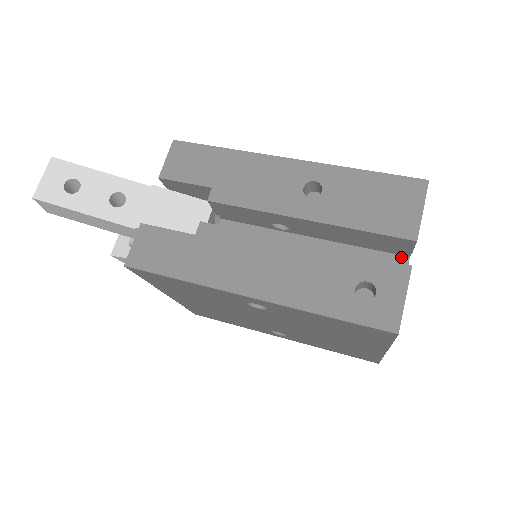
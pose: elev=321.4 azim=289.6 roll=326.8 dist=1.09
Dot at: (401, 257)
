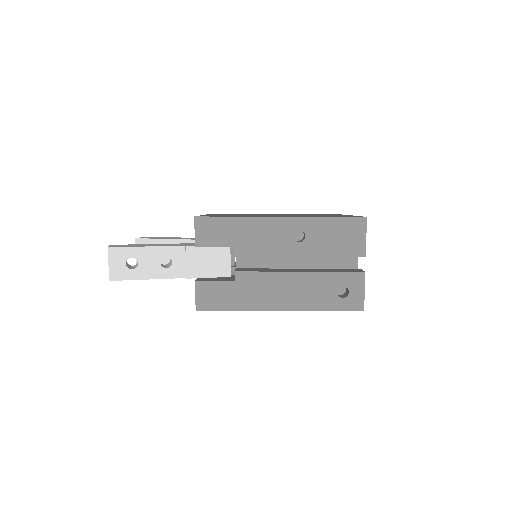
Dot at: occluded
